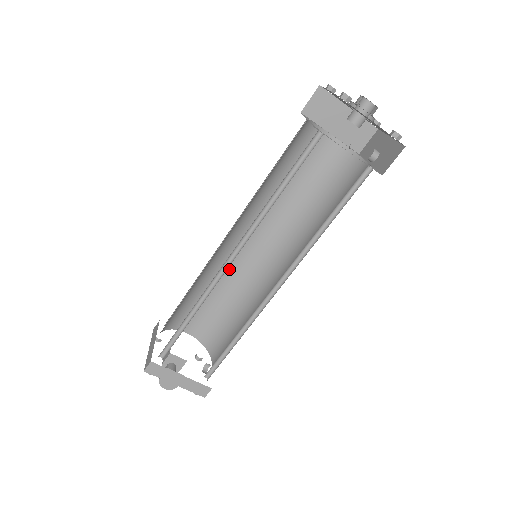
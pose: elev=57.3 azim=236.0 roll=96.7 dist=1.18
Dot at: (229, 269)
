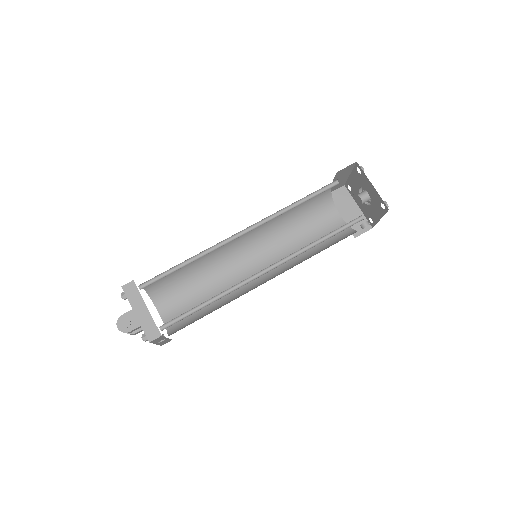
Dot at: (226, 275)
